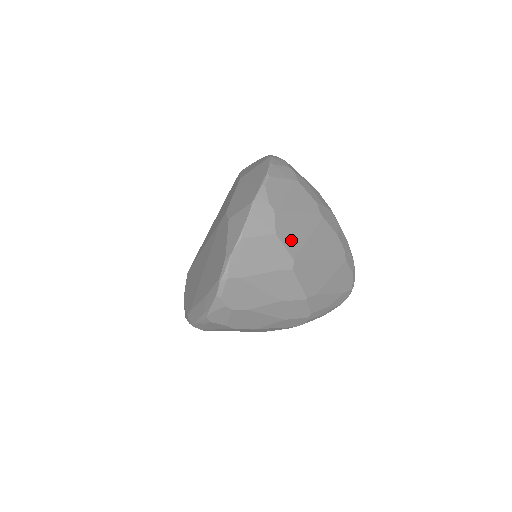
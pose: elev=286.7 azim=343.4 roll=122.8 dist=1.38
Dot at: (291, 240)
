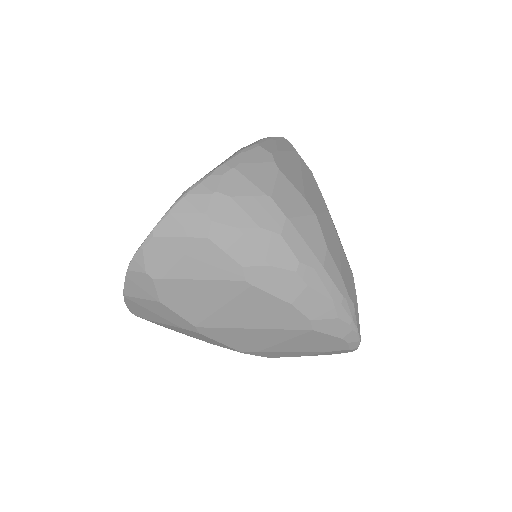
Dot at: (188, 308)
